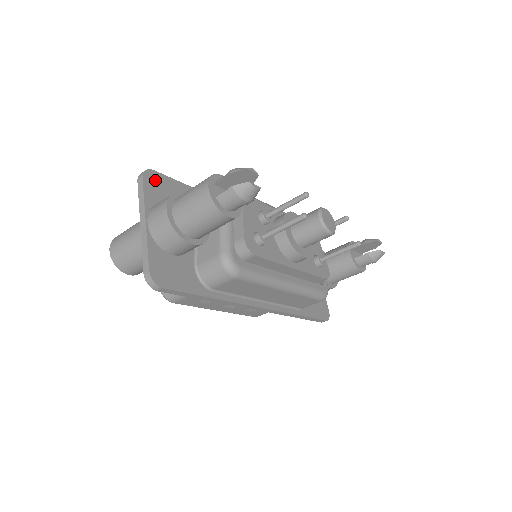
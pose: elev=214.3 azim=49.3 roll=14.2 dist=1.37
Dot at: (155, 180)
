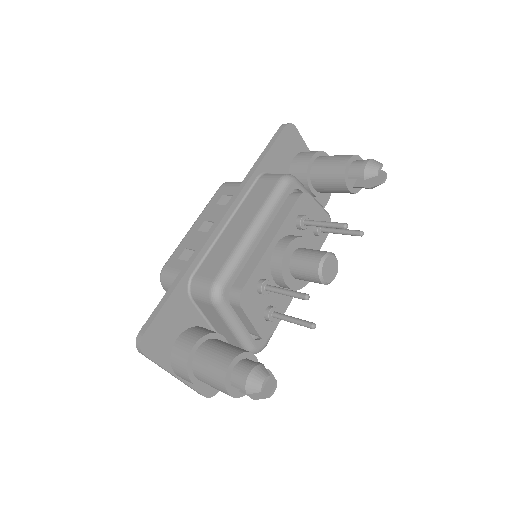
Dot at: (152, 340)
